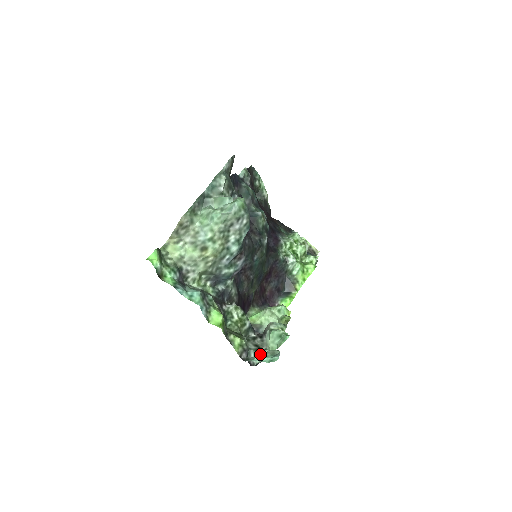
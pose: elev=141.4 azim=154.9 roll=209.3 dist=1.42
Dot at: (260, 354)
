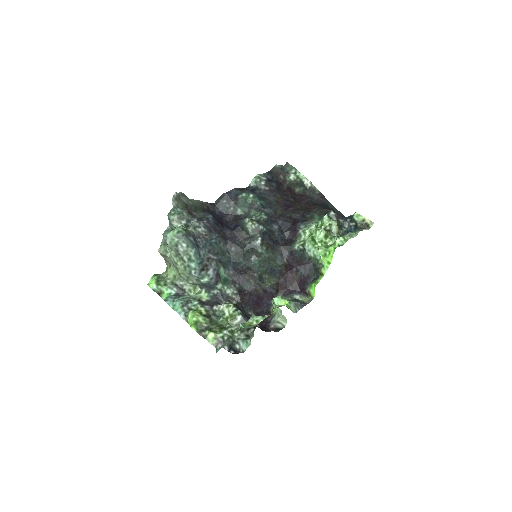
Dot at: occluded
